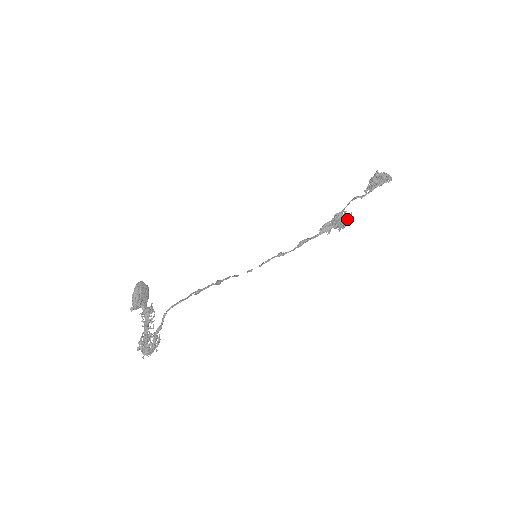
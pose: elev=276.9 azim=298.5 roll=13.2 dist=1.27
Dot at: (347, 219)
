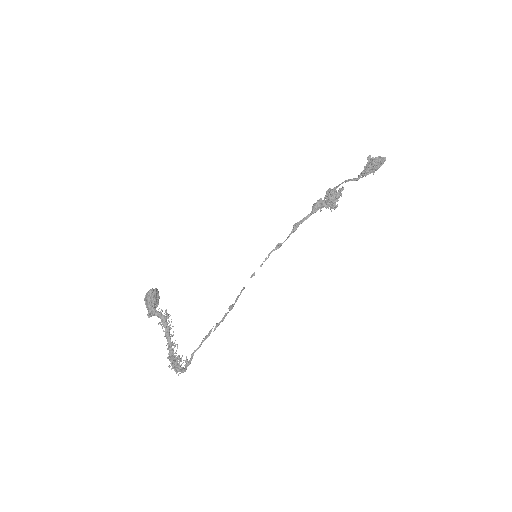
Dot at: (339, 196)
